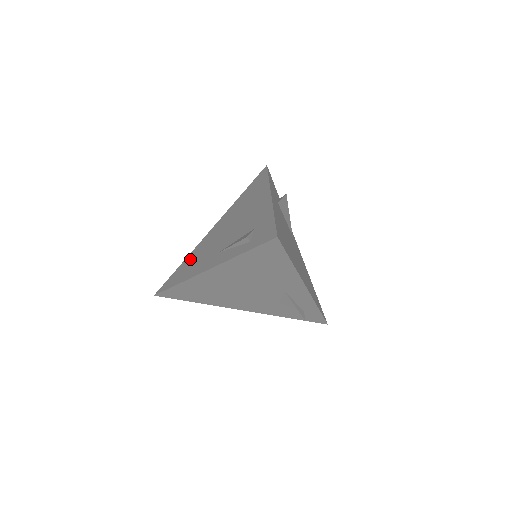
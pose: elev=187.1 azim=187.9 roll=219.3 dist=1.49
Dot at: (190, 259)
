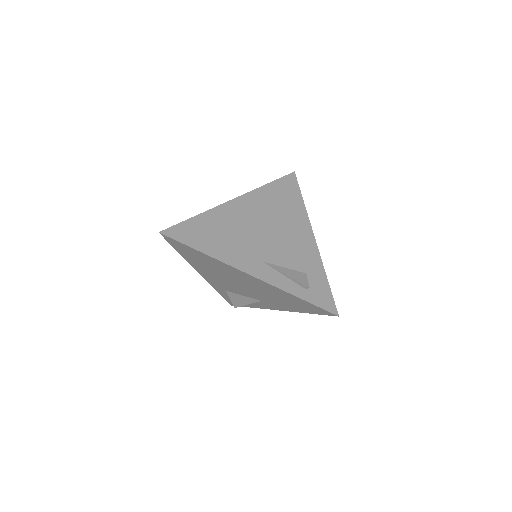
Dot at: (212, 224)
